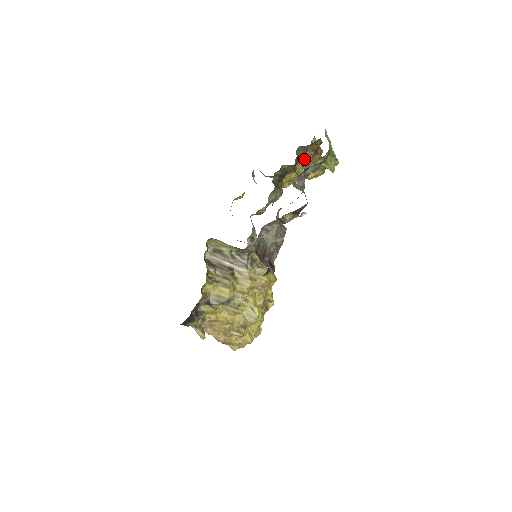
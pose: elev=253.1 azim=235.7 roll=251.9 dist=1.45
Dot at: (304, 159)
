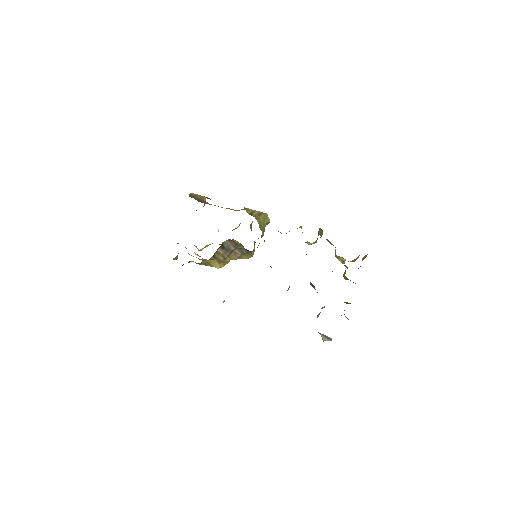
Dot at: (346, 278)
